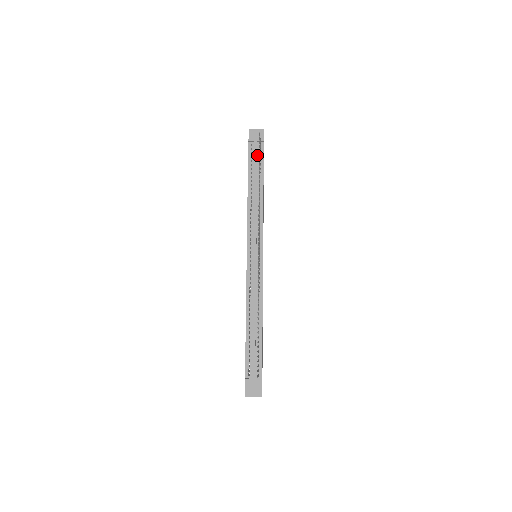
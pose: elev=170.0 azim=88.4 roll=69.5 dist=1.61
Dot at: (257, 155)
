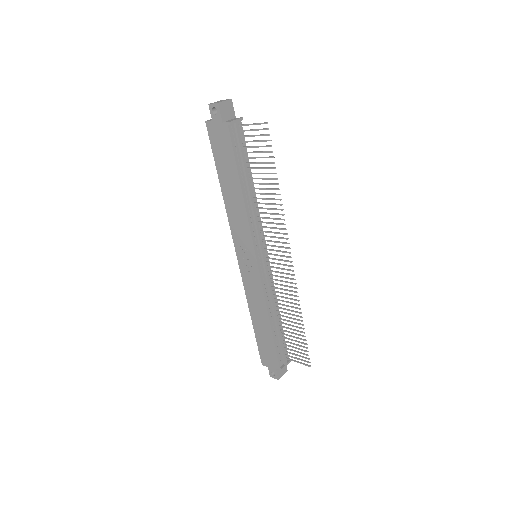
Dot at: (239, 141)
